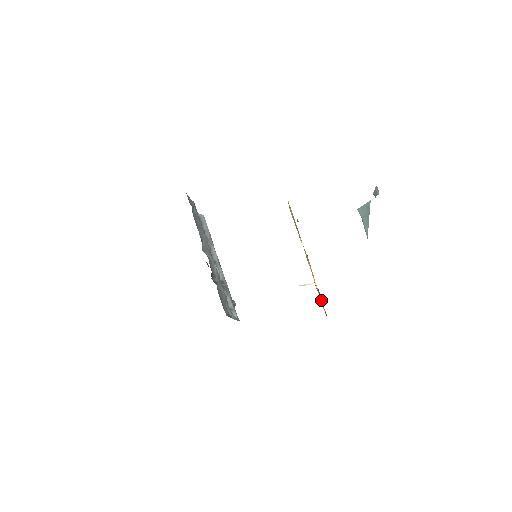
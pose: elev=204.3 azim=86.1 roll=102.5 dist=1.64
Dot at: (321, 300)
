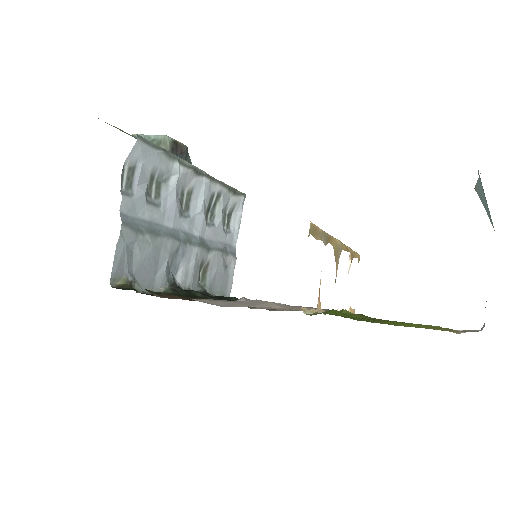
Dot at: (354, 255)
